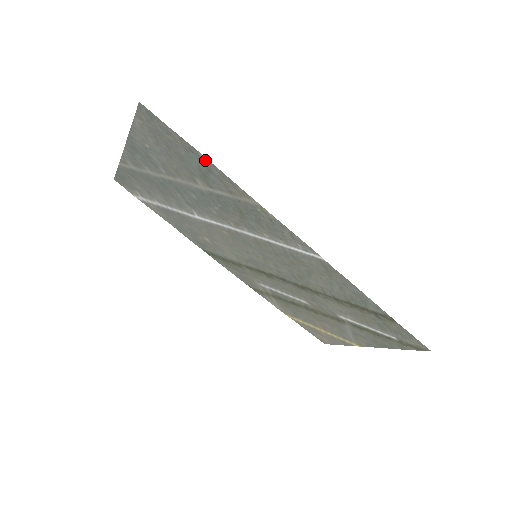
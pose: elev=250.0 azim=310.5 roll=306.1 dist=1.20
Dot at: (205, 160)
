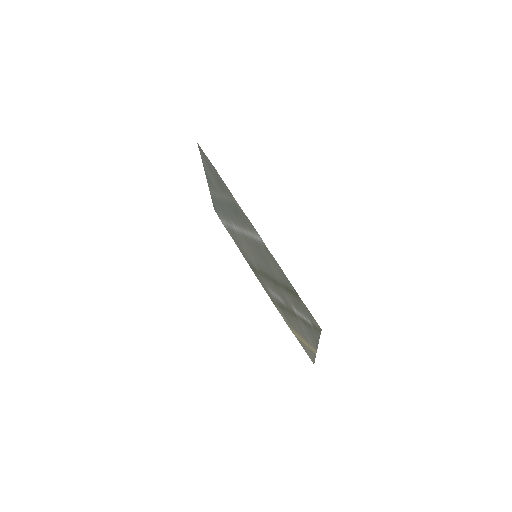
Dot at: occluded
